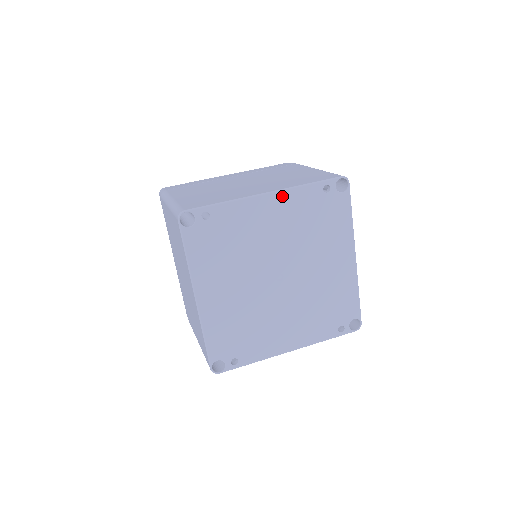
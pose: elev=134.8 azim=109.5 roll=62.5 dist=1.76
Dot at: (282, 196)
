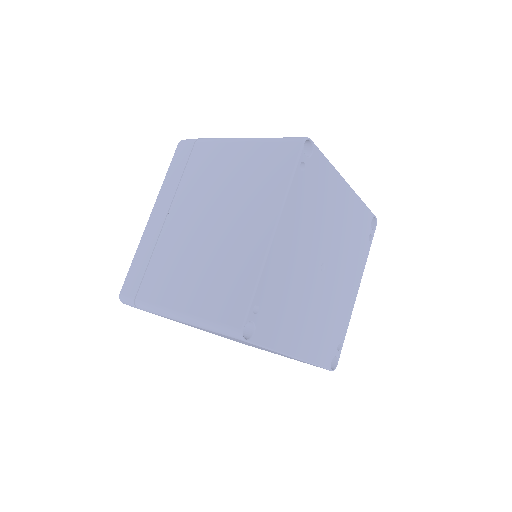
Dot at: (284, 218)
